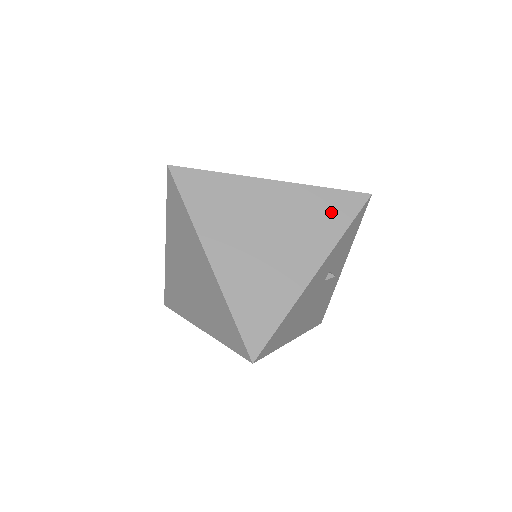
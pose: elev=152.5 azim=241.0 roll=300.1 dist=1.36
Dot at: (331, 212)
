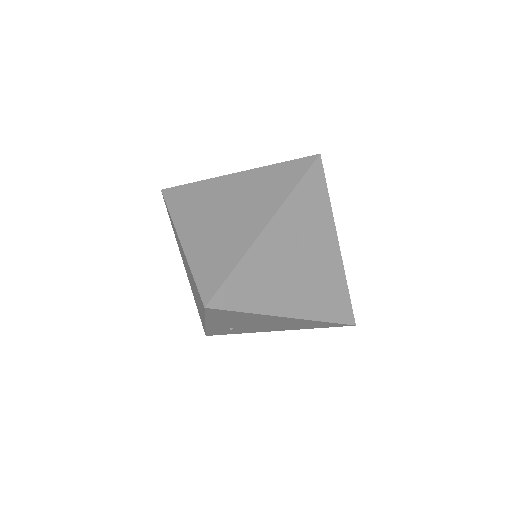
Dot at: (282, 178)
